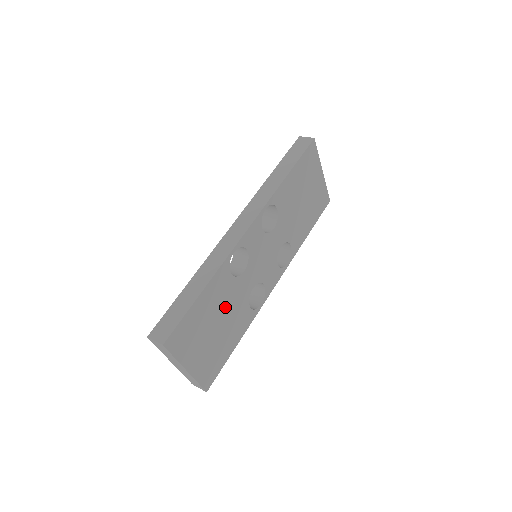
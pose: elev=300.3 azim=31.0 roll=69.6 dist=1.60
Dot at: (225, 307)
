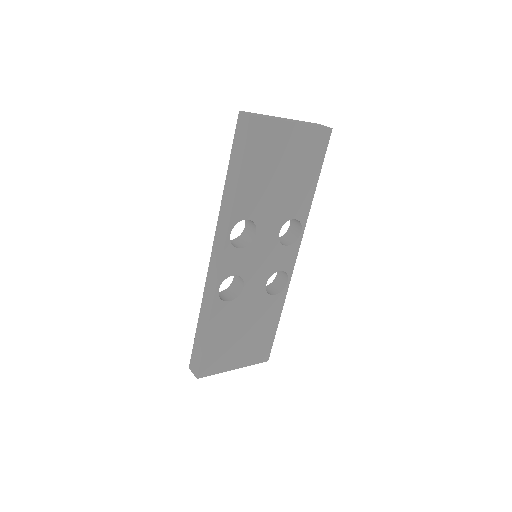
Dot at: (242, 319)
